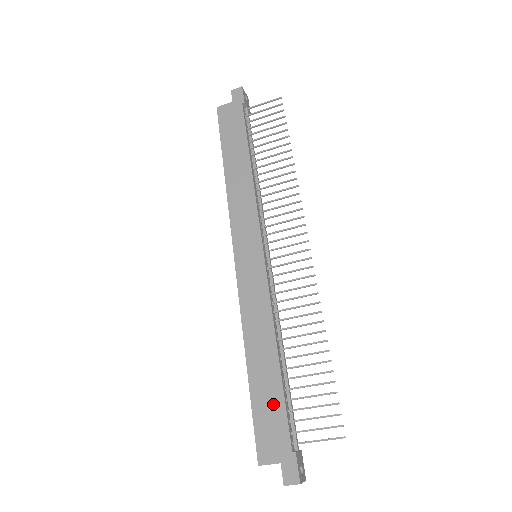
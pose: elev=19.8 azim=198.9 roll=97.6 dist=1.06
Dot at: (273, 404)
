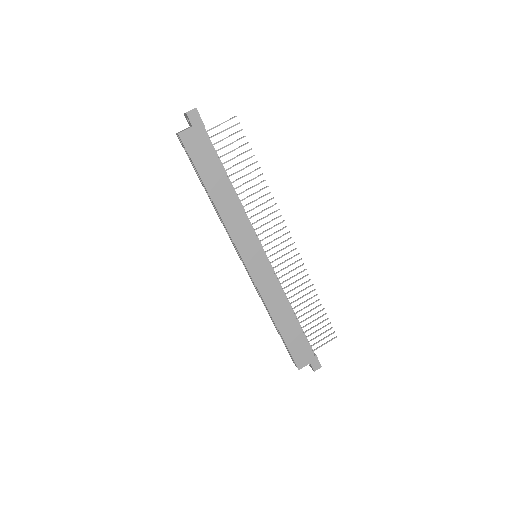
Dot at: (298, 339)
